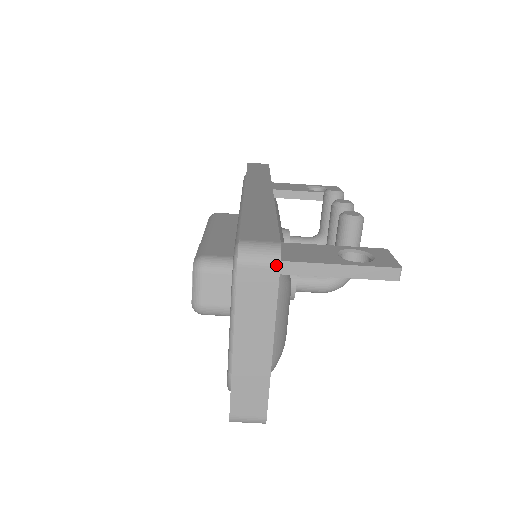
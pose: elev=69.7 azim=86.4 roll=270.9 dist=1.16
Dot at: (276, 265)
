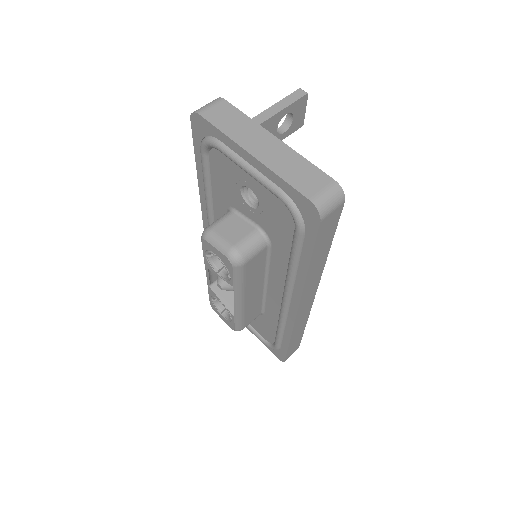
Dot at: (221, 100)
